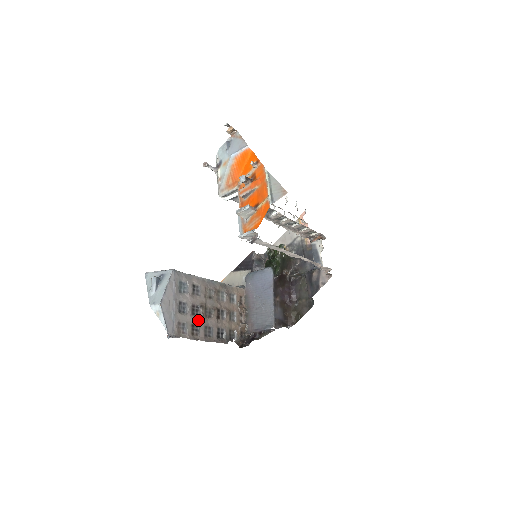
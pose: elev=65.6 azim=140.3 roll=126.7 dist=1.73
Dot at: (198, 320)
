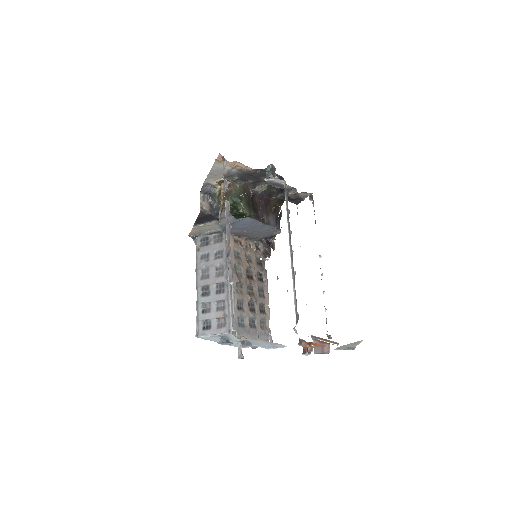
Dot at: (257, 305)
